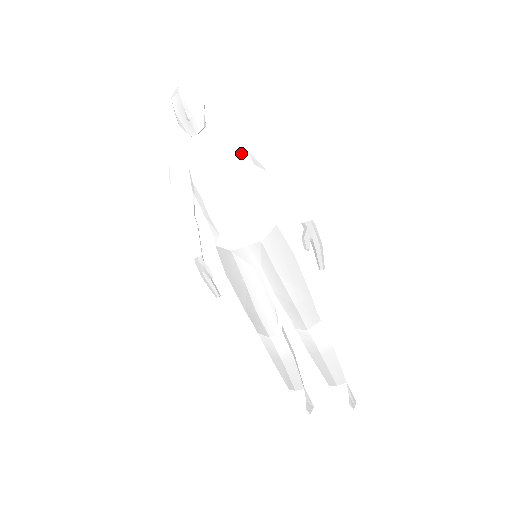
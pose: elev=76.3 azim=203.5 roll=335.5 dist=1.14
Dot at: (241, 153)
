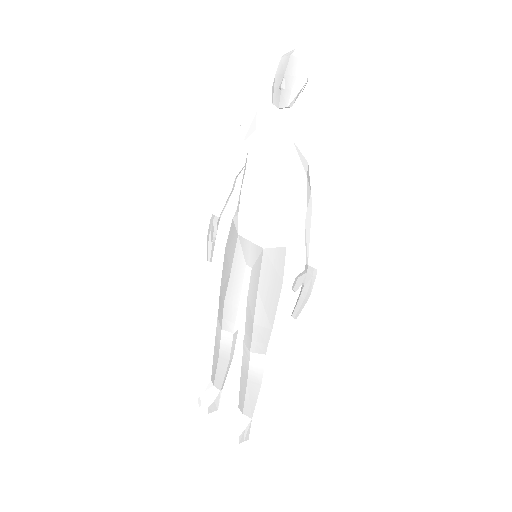
Dot at: (302, 157)
